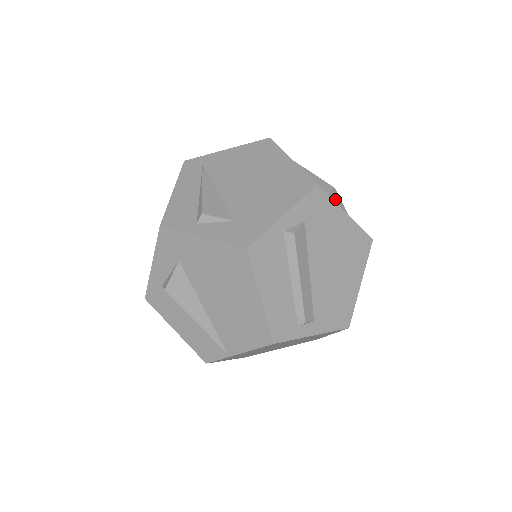
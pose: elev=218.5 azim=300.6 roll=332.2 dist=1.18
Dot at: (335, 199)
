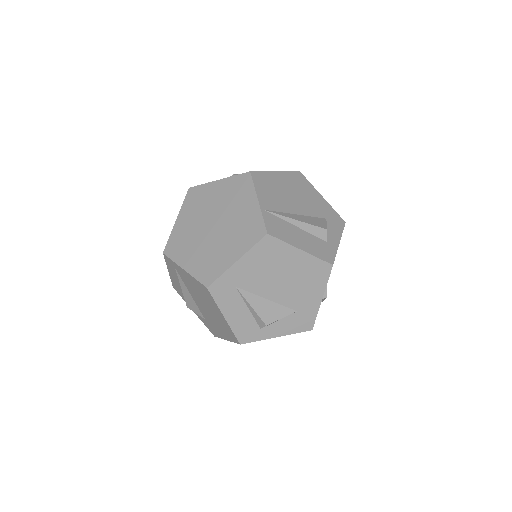
Dot at: (271, 323)
